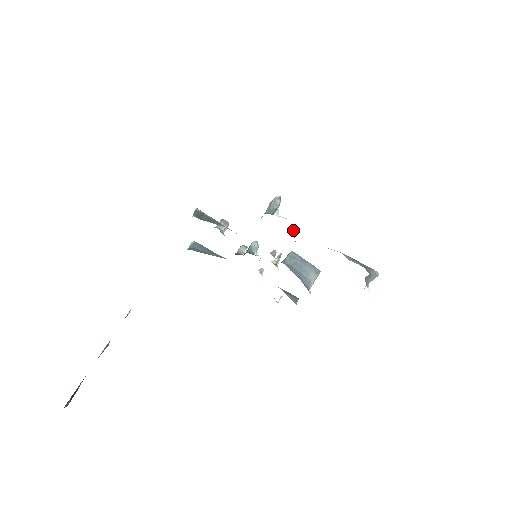
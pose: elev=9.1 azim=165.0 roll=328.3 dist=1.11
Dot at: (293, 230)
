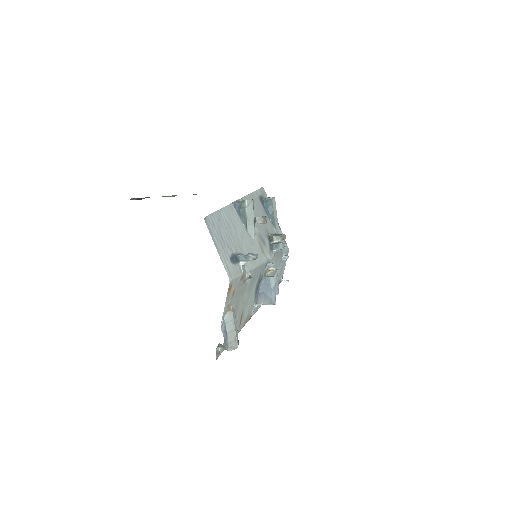
Dot at: occluded
